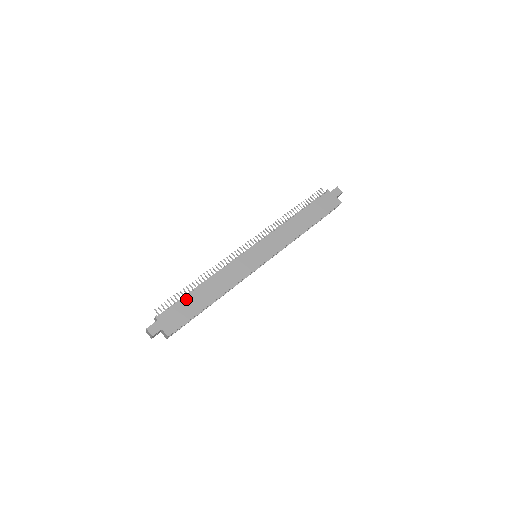
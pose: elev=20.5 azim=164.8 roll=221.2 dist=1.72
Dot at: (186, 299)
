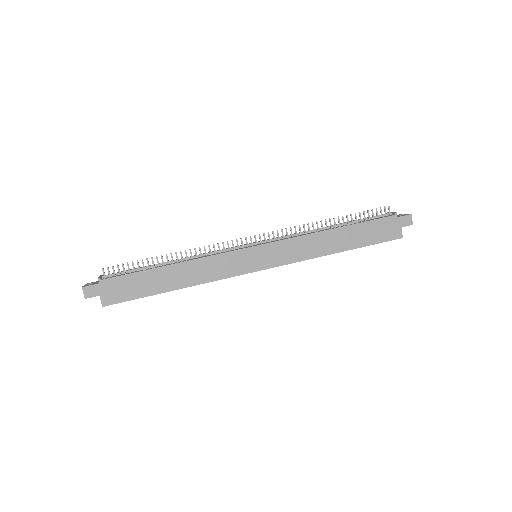
Dot at: (143, 274)
